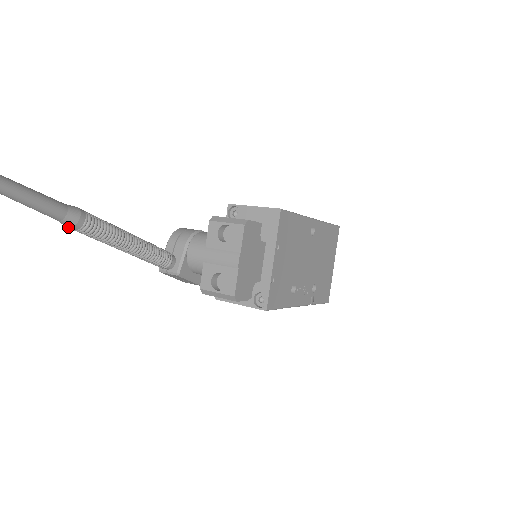
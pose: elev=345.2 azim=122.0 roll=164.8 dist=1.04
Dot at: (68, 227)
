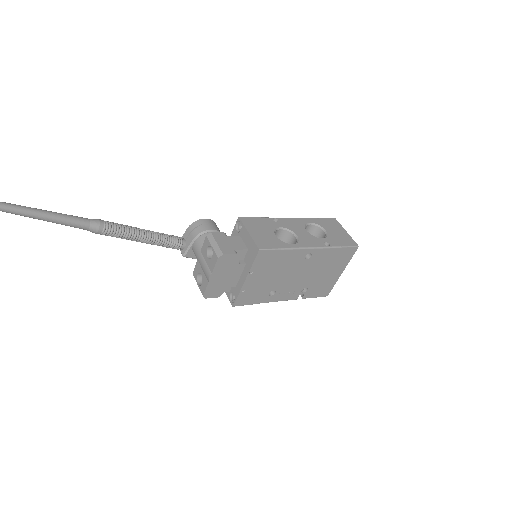
Dot at: (93, 232)
